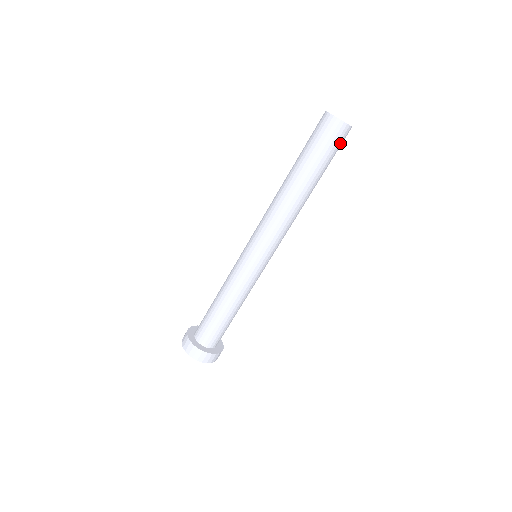
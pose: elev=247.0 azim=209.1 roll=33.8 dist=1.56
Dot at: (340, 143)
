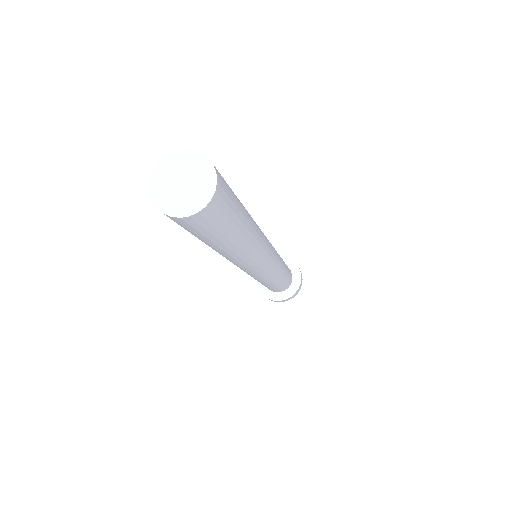
Dot at: (226, 190)
